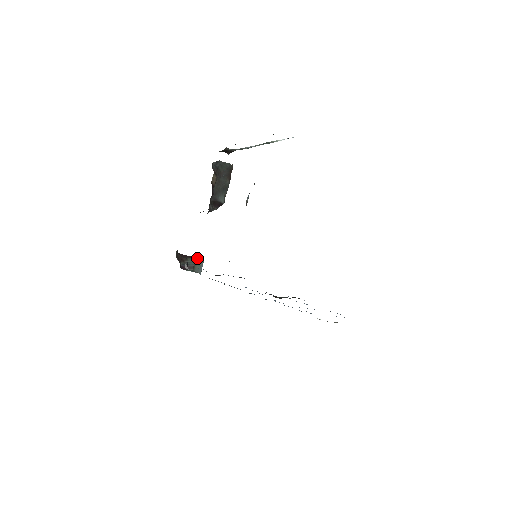
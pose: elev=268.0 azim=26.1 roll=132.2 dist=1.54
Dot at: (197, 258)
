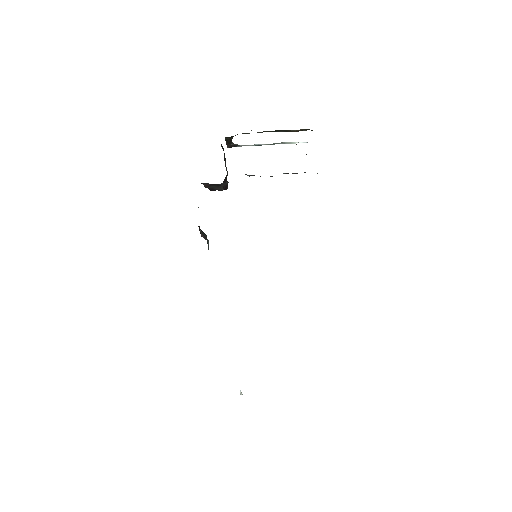
Dot at: occluded
